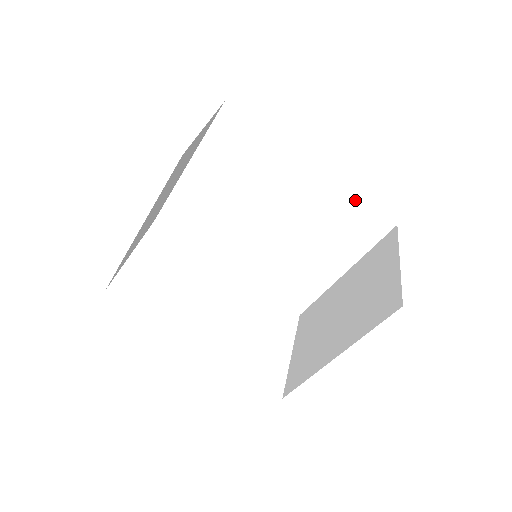
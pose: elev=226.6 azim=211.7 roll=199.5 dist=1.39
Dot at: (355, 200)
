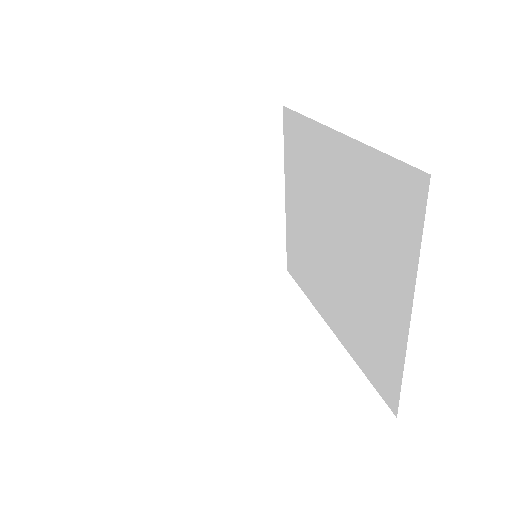
Dot at: (376, 158)
